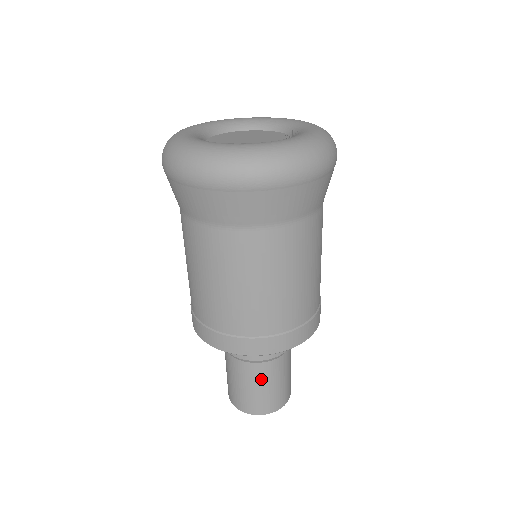
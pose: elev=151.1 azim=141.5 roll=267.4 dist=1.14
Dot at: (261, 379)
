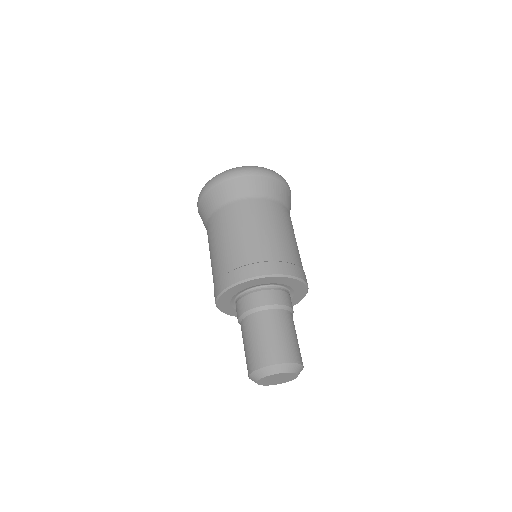
Dot at: (280, 324)
